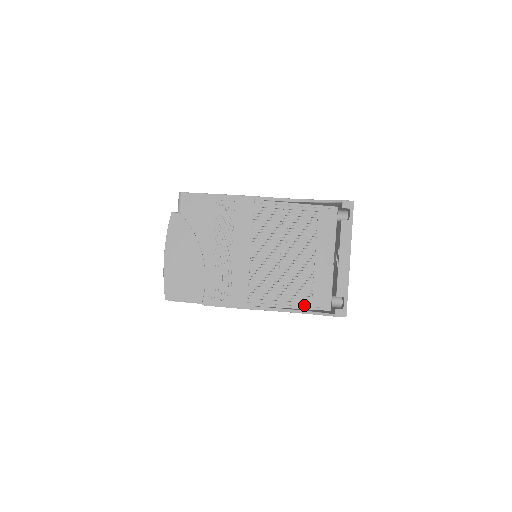
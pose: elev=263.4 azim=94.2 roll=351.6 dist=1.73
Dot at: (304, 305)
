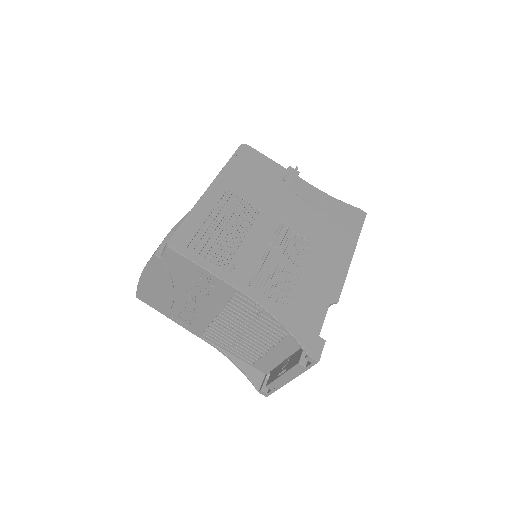
Dot at: (246, 361)
